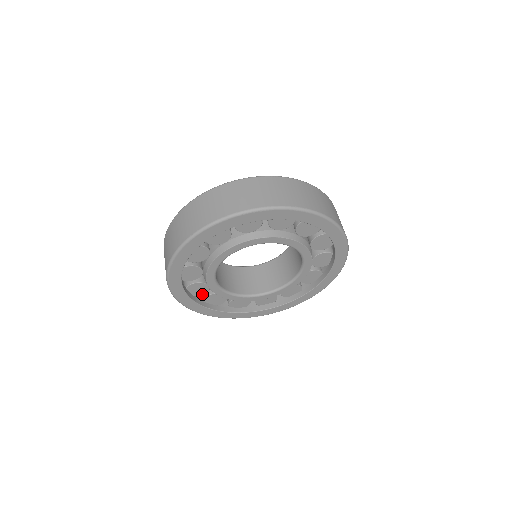
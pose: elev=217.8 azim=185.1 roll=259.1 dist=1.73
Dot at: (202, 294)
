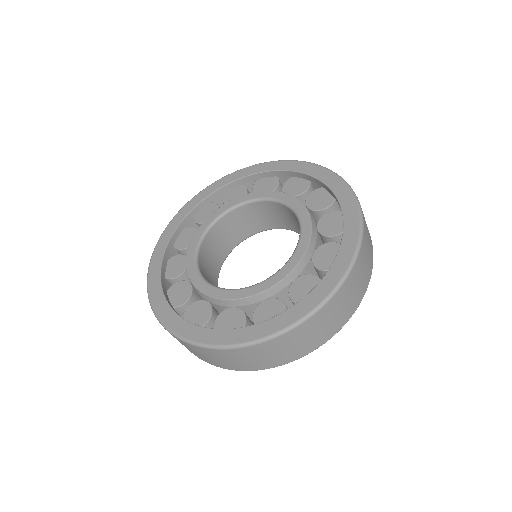
Dot at: occluded
